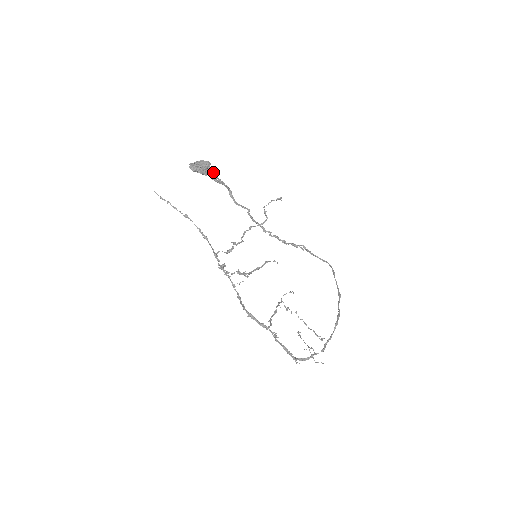
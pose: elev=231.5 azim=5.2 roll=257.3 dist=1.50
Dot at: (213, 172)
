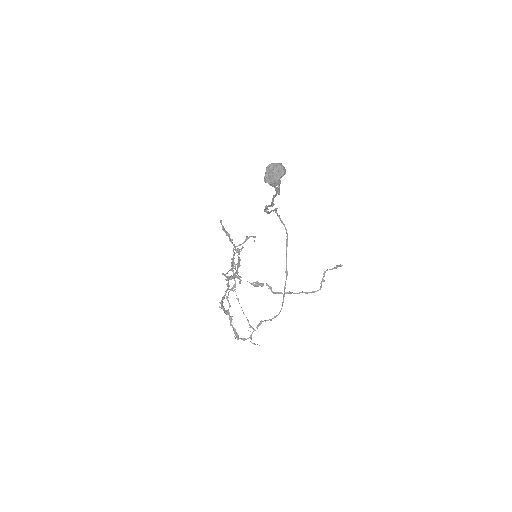
Dot at: occluded
